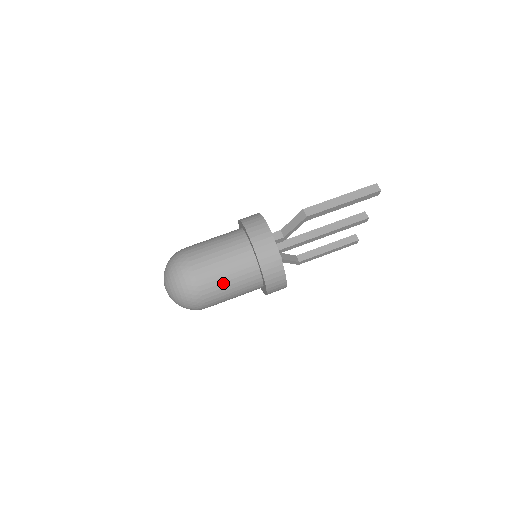
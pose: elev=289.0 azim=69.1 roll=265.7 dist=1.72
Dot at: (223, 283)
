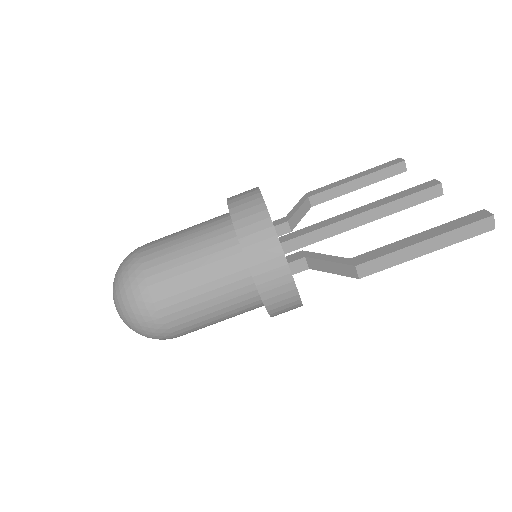
Dot at: (211, 324)
